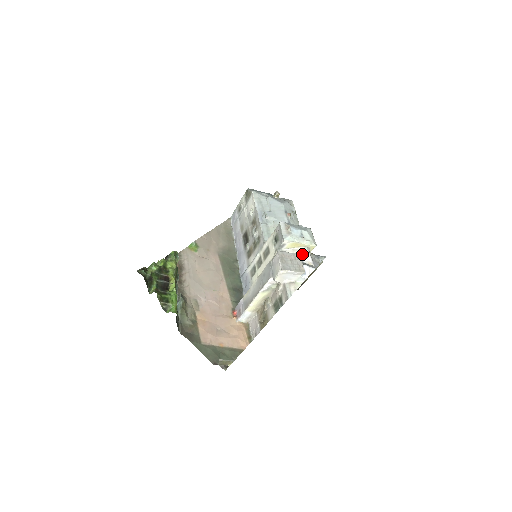
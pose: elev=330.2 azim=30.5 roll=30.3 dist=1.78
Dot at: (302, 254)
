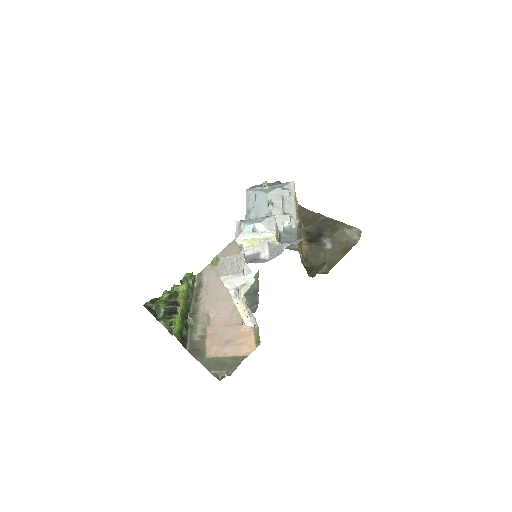
Dot at: (261, 249)
